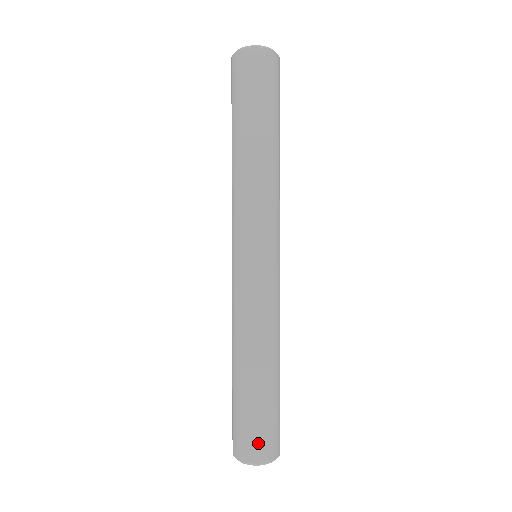
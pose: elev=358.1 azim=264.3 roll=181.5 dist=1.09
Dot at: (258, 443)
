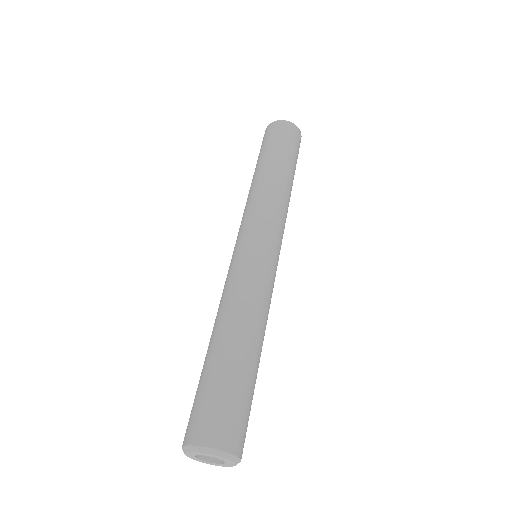
Dot at: (193, 420)
